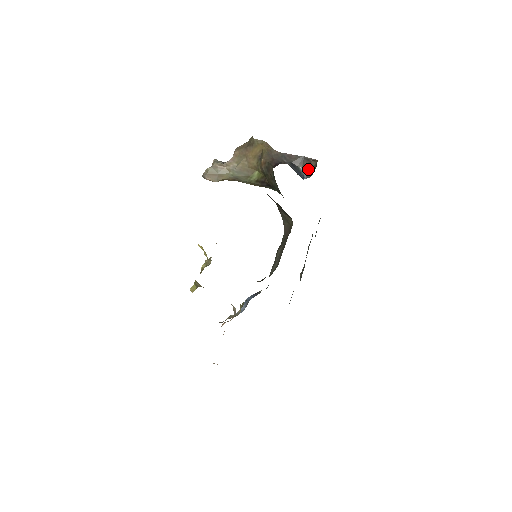
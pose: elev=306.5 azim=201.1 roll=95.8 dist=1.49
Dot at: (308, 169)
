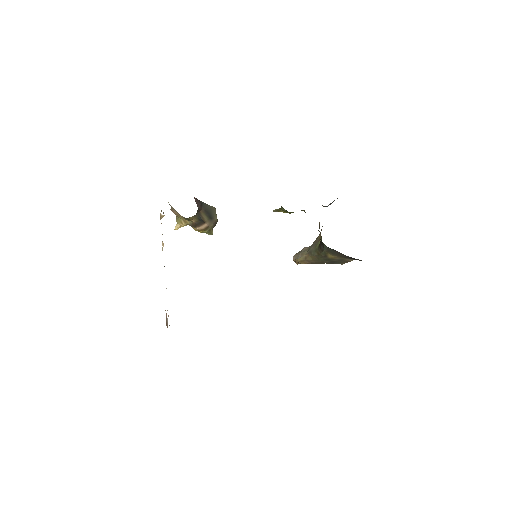
Dot at: occluded
